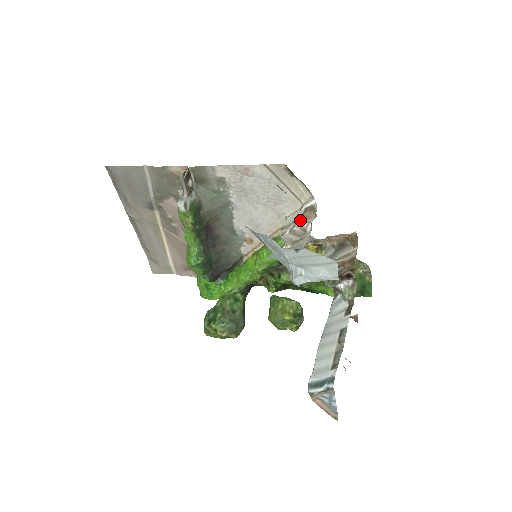
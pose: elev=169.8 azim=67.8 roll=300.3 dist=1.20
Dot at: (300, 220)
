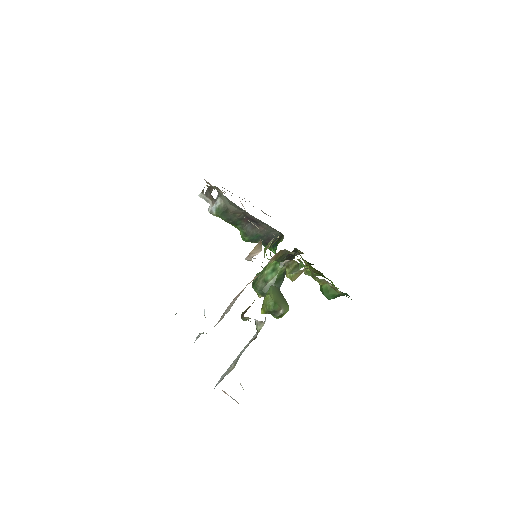
Dot at: (250, 253)
